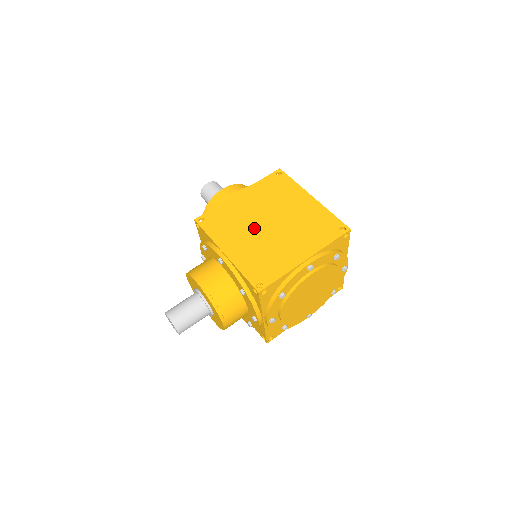
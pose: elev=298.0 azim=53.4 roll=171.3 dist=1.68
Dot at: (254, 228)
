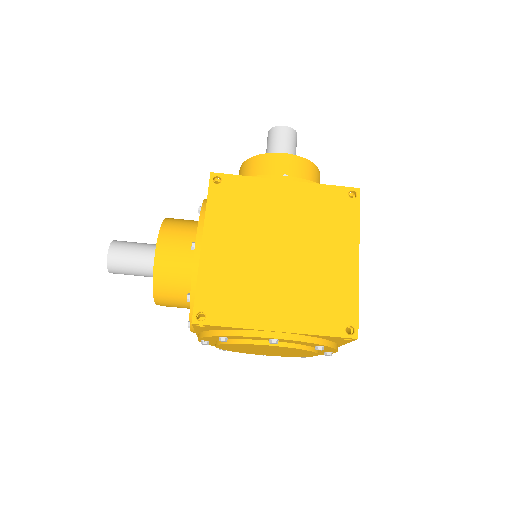
Dot at: (260, 241)
